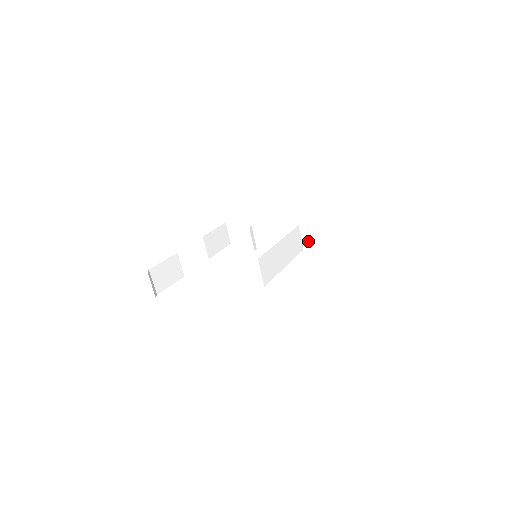
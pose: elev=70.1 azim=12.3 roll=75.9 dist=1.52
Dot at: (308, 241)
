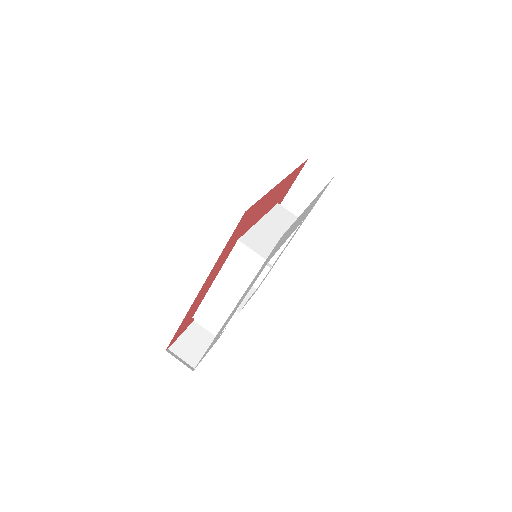
Dot at: occluded
